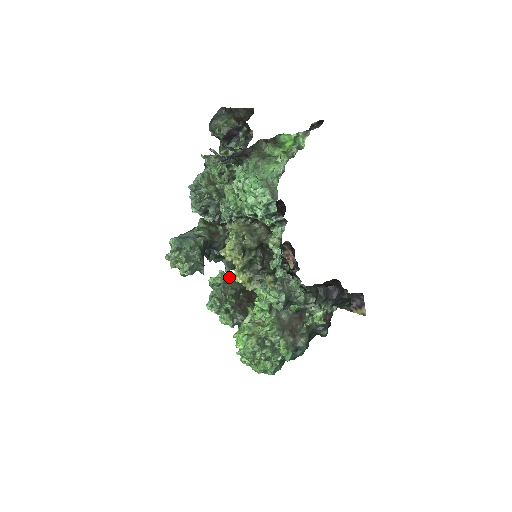
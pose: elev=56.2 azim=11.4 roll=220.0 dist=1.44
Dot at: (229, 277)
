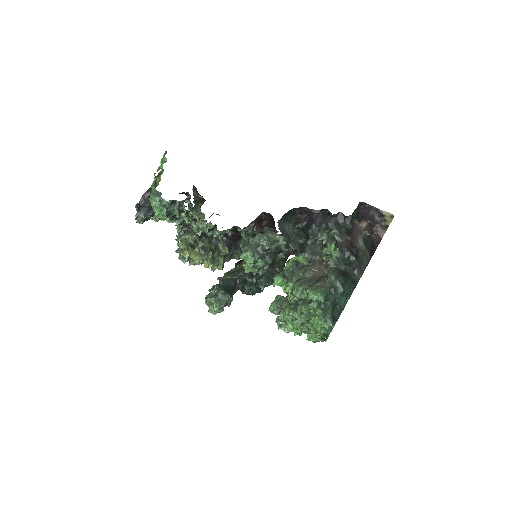
Dot at: (285, 297)
